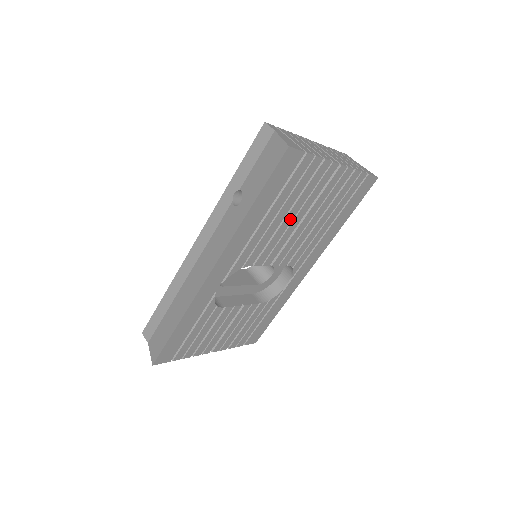
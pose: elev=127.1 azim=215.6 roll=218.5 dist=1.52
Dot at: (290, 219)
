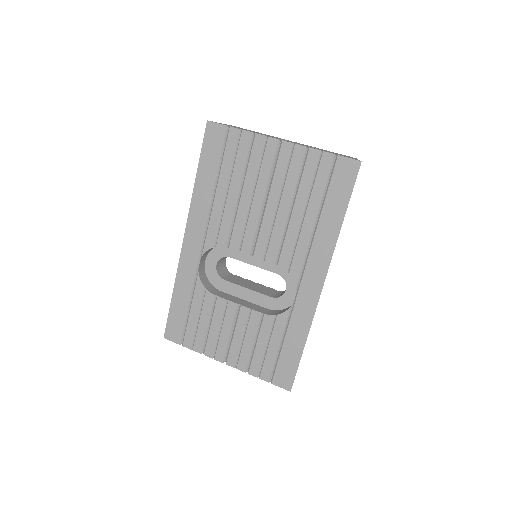
Dot at: (248, 198)
